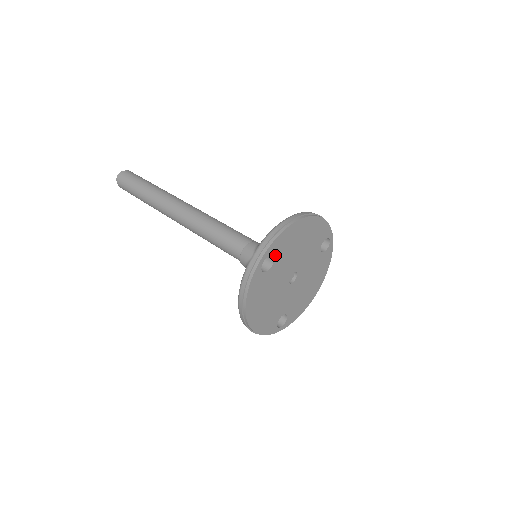
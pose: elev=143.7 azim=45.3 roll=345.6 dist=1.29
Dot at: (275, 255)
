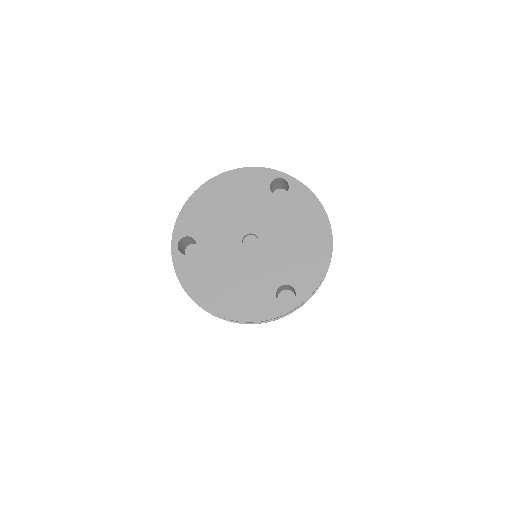
Dot at: (192, 233)
